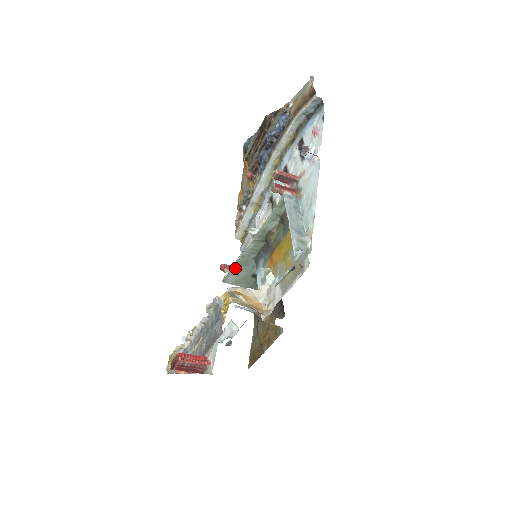
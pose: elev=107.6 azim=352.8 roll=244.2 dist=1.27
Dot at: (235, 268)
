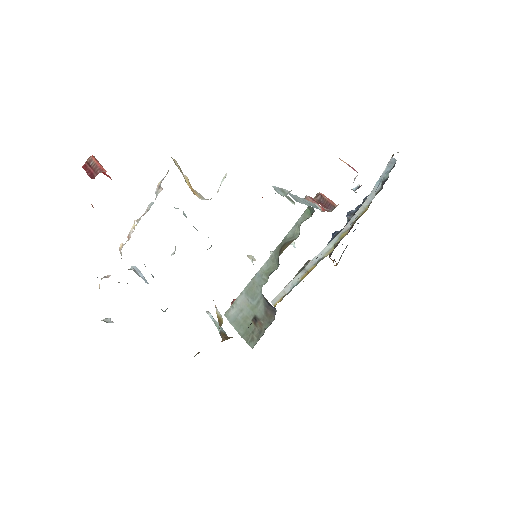
Dot at: (242, 298)
